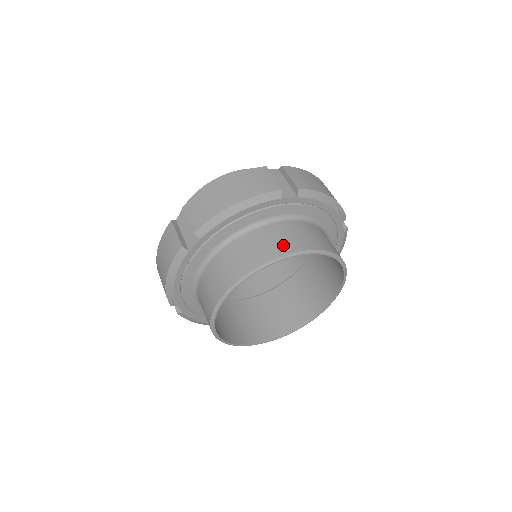
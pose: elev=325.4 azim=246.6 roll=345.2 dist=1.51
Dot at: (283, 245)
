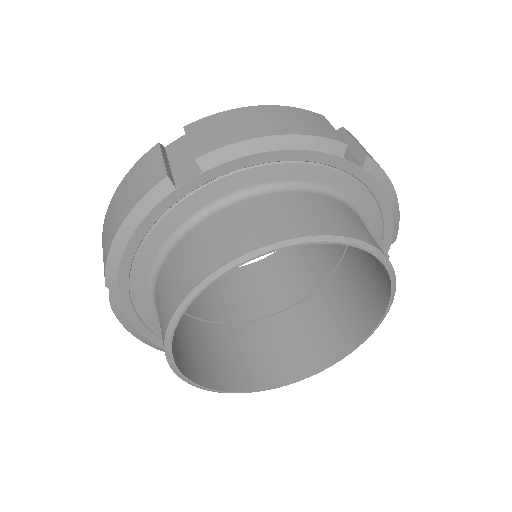
Dot at: (332, 222)
